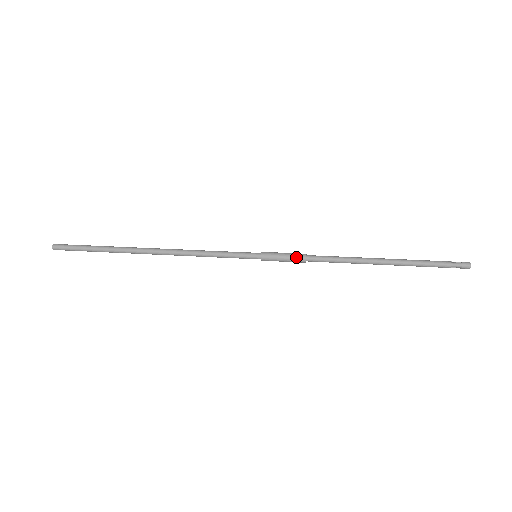
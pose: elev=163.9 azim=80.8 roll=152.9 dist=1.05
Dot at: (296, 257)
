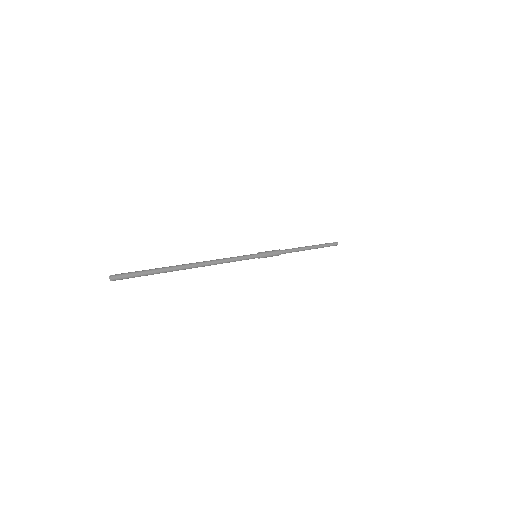
Dot at: (276, 250)
